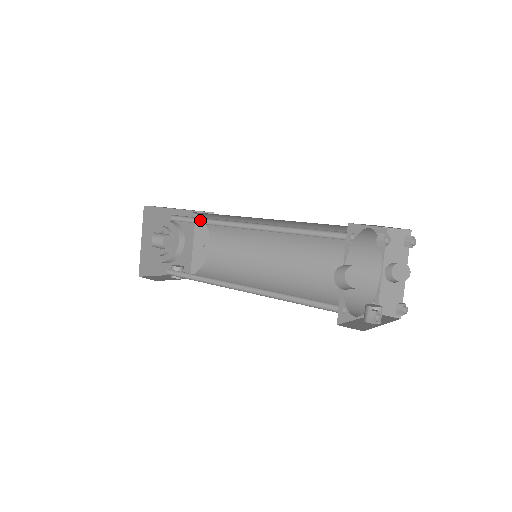
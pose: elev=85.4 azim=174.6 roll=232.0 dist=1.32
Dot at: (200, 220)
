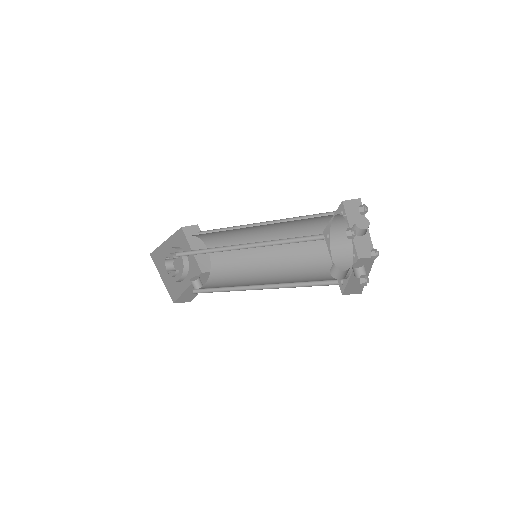
Dot at: (202, 250)
